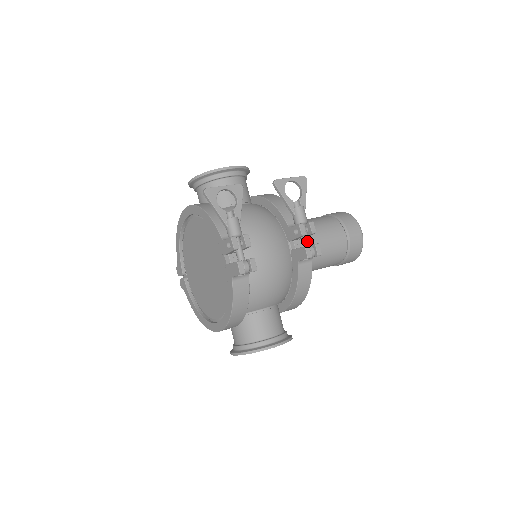
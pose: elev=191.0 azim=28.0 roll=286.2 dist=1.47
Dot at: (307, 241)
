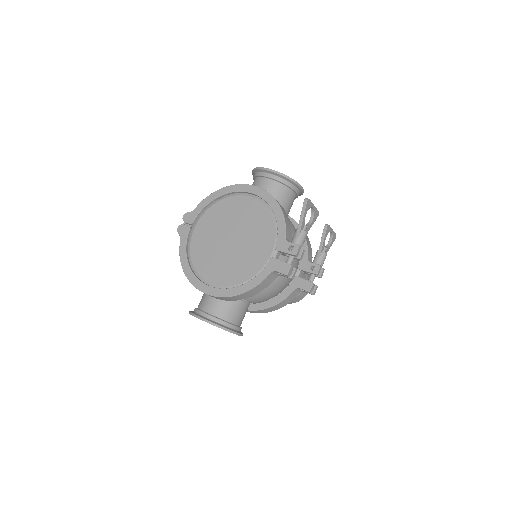
Dot at: occluded
